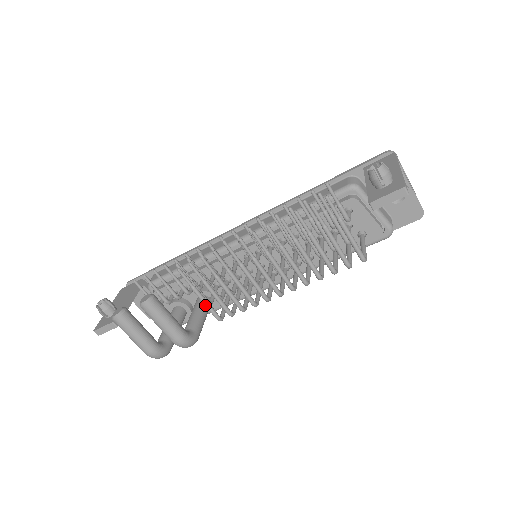
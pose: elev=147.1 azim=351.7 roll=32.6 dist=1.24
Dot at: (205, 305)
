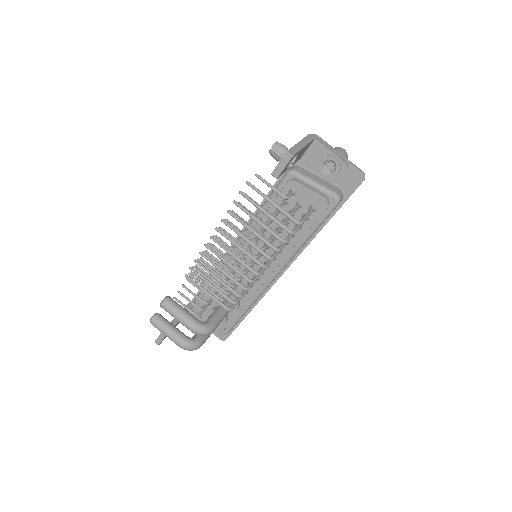
Dot at: (213, 299)
